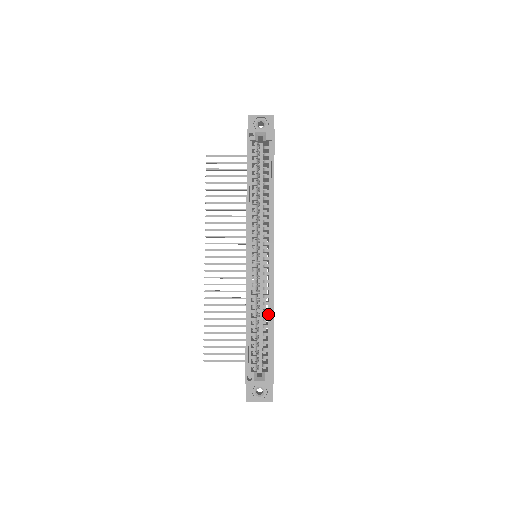
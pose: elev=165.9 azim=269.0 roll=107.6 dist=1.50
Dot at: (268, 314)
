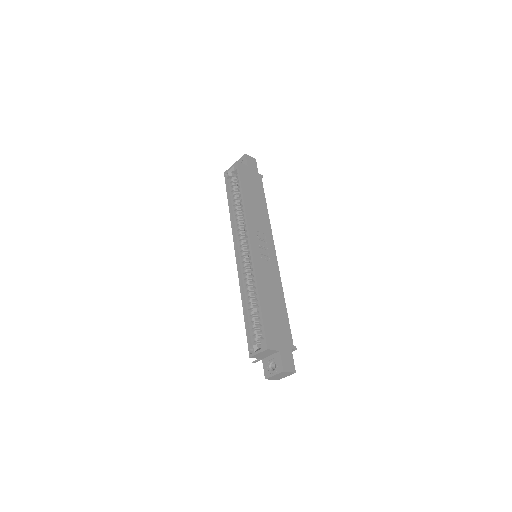
Dot at: (256, 292)
